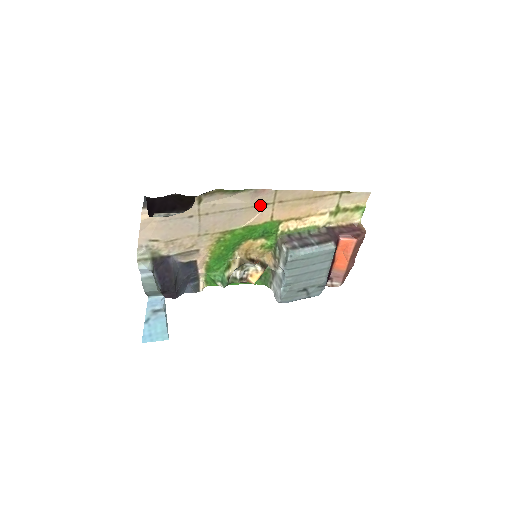
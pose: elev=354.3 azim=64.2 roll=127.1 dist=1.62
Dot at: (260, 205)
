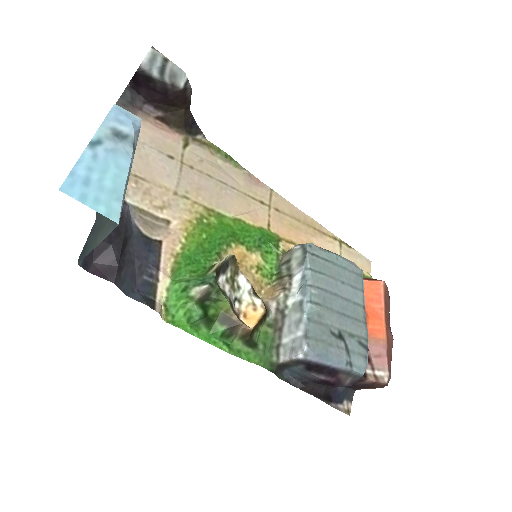
Dot at: (254, 199)
